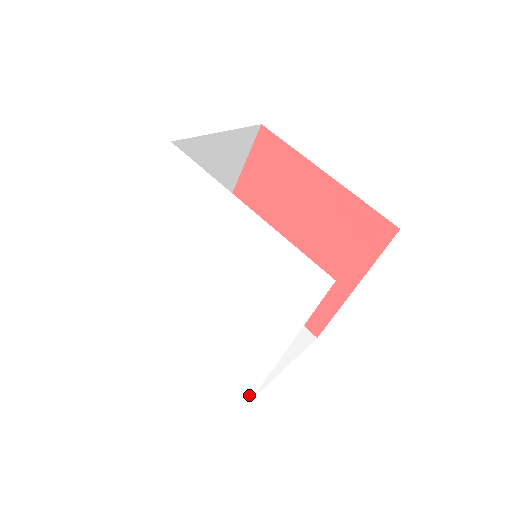
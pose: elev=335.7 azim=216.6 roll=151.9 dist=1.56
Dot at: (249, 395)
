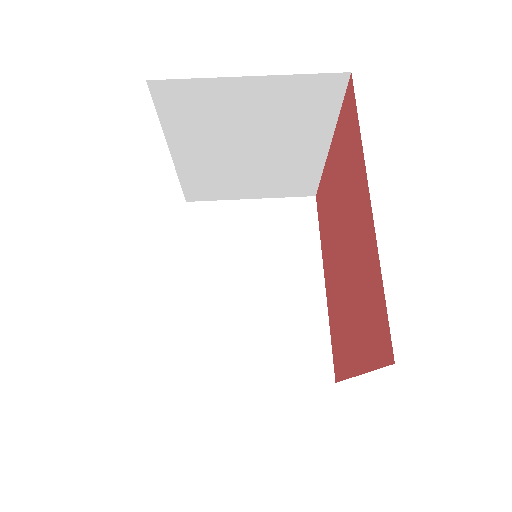
Dot at: occluded
